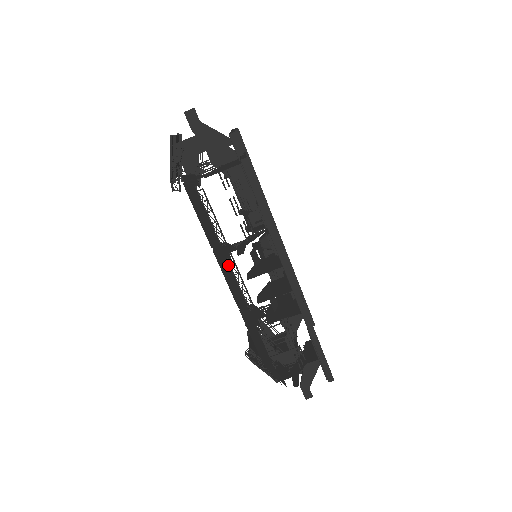
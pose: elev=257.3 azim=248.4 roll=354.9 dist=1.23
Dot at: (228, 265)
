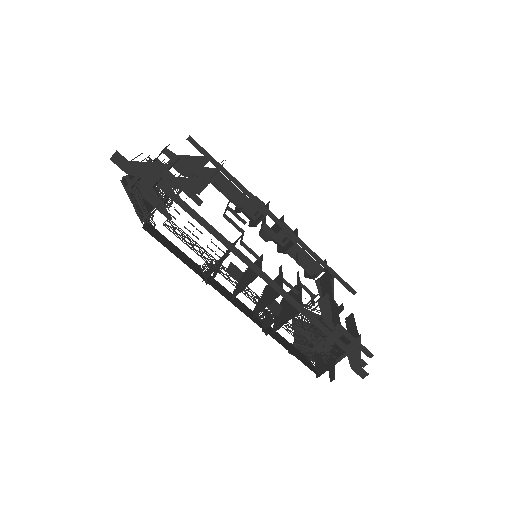
Dot at: occluded
